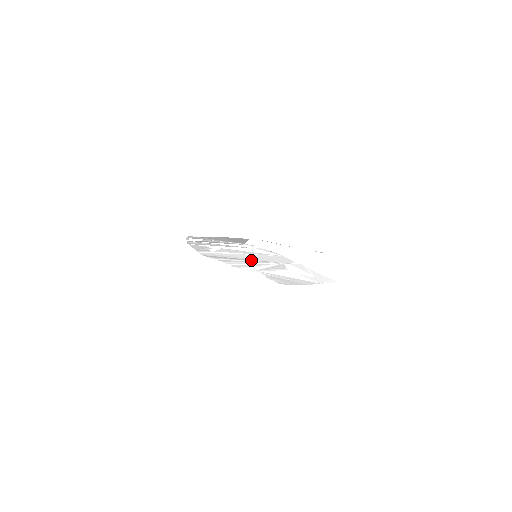
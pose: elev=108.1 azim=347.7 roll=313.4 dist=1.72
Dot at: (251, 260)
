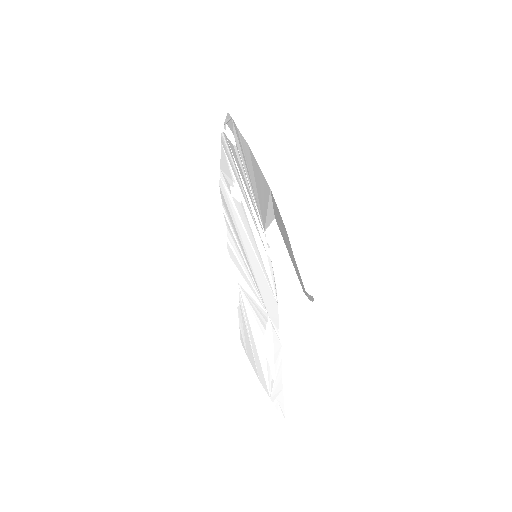
Dot at: (249, 264)
